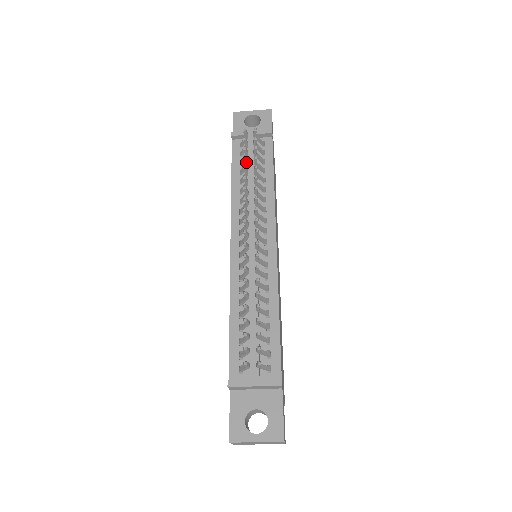
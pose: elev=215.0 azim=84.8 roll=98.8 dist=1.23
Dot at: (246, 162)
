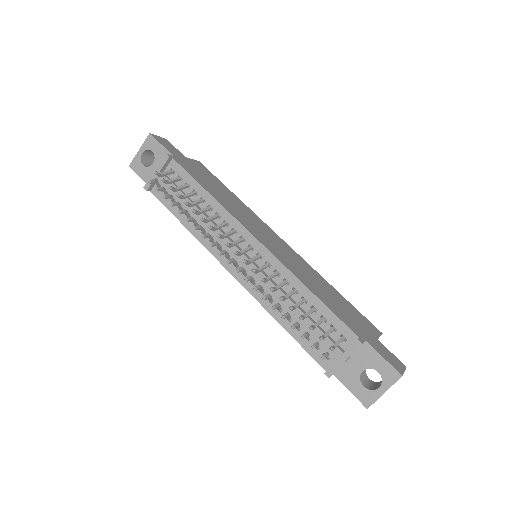
Dot at: (176, 205)
